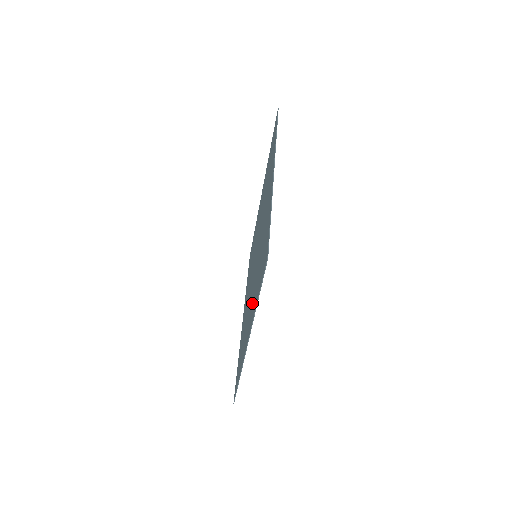
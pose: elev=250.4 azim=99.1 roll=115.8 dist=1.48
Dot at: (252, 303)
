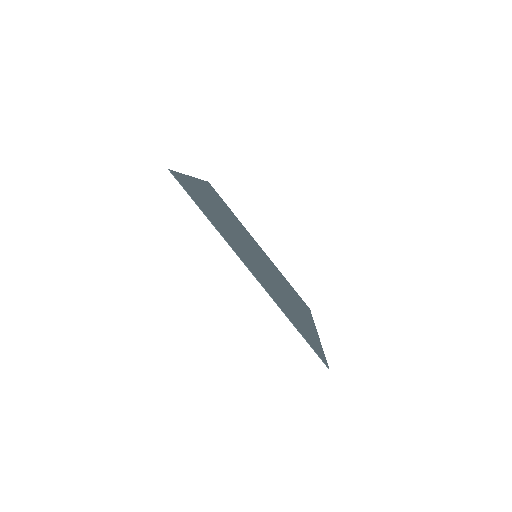
Dot at: occluded
